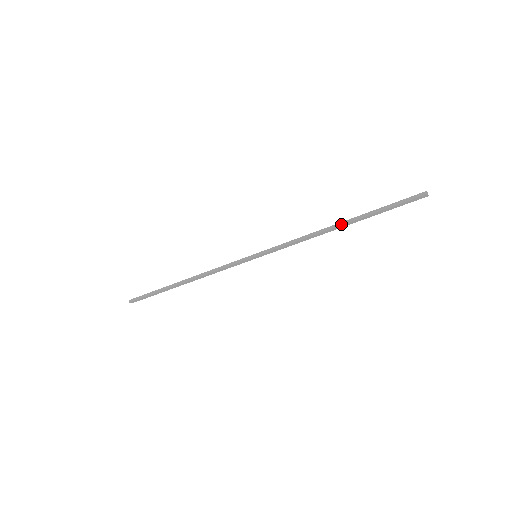
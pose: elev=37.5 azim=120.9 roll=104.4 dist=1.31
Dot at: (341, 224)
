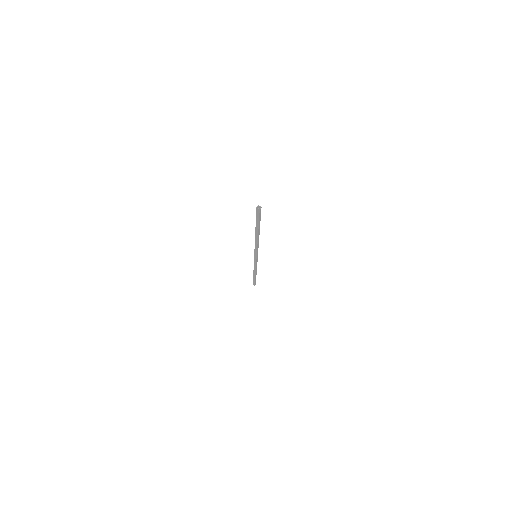
Dot at: (256, 232)
